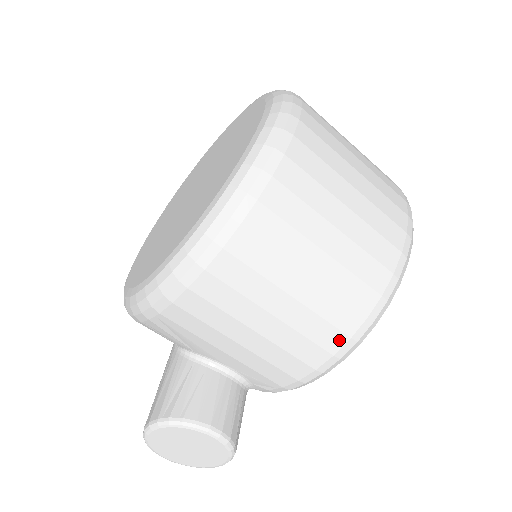
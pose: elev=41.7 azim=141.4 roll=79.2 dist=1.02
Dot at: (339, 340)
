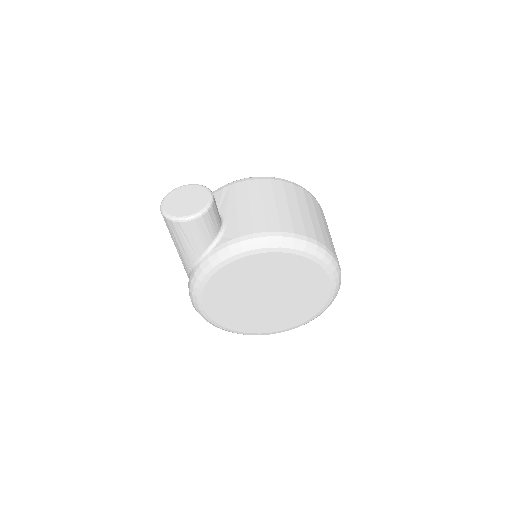
Dot at: (289, 230)
